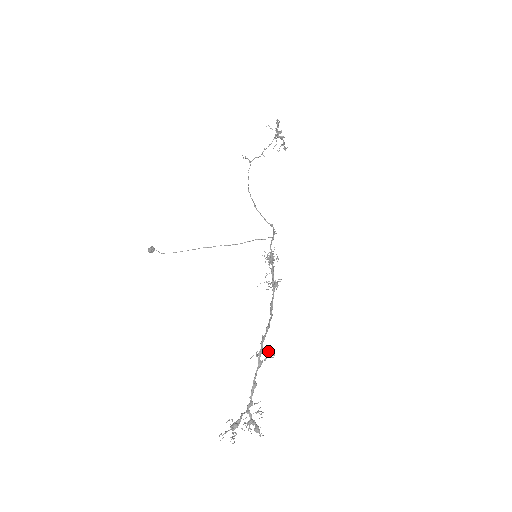
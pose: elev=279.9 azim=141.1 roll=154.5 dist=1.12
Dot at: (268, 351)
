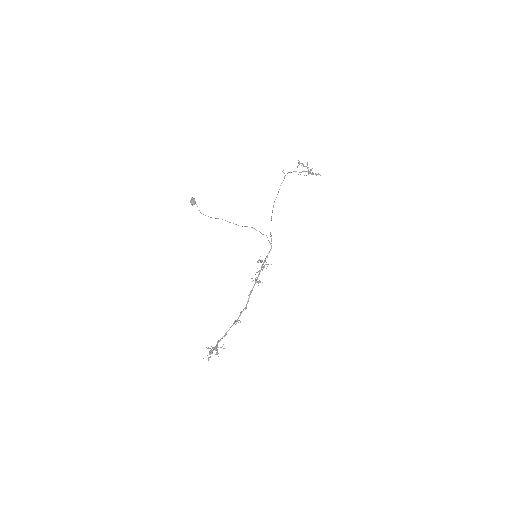
Dot at: (240, 321)
